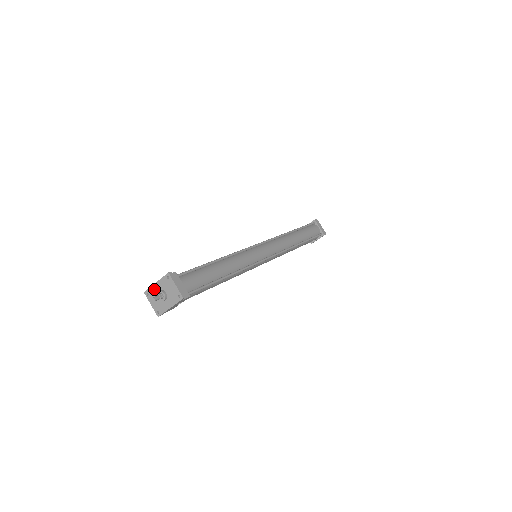
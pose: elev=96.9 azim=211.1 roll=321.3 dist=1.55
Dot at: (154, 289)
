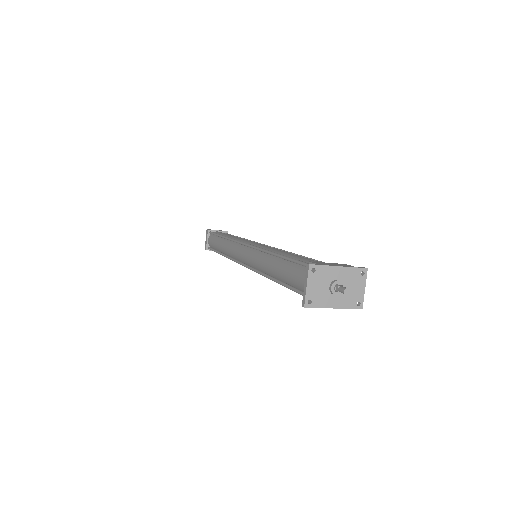
Dot at: (330, 271)
